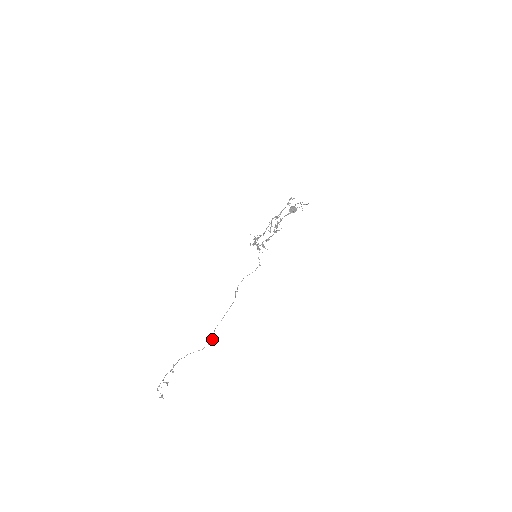
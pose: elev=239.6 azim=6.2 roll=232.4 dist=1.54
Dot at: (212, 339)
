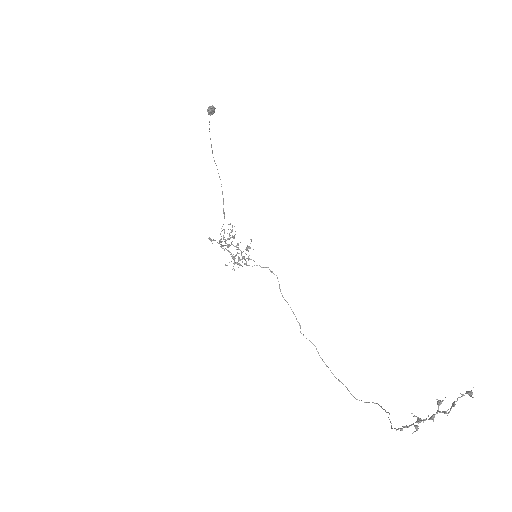
Dot at: occluded
